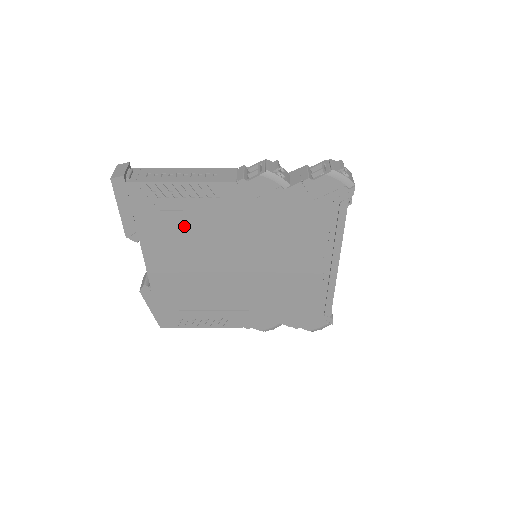
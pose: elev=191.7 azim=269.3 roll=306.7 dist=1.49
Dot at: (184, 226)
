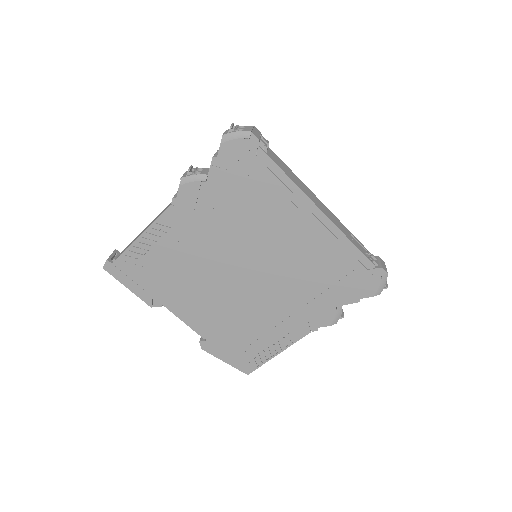
Dot at: (175, 269)
